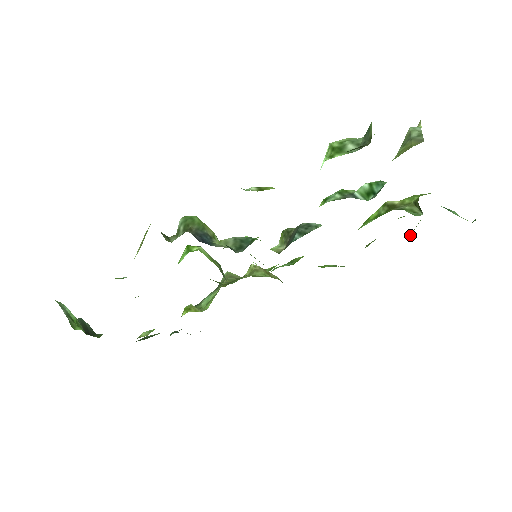
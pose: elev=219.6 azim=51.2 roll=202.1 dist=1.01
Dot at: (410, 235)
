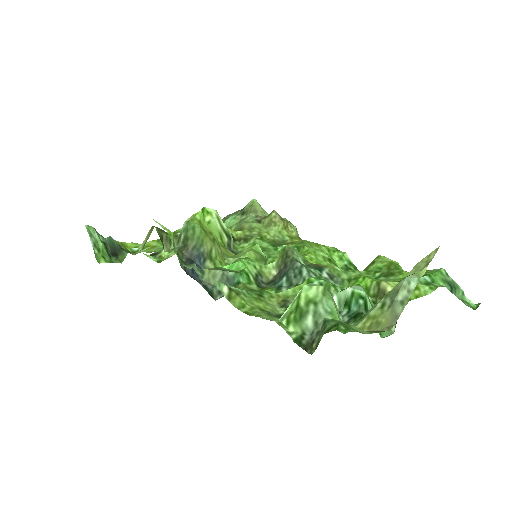
Dot at: occluded
